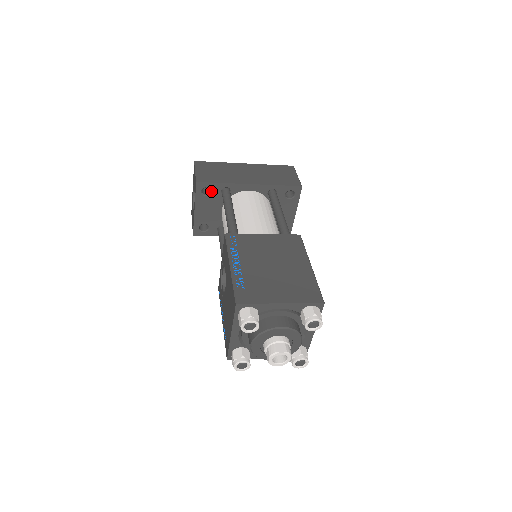
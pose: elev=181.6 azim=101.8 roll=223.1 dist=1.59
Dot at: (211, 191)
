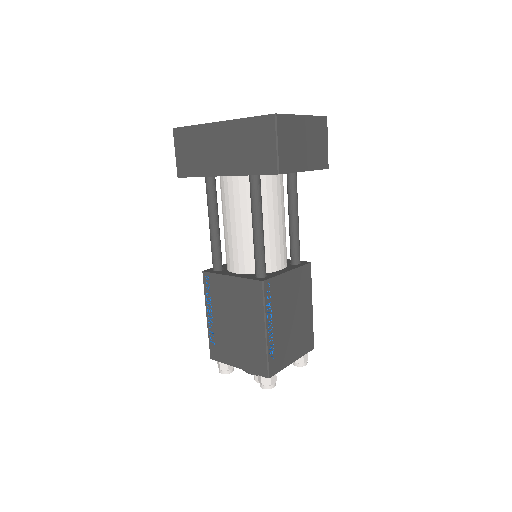
Dot at: occluded
